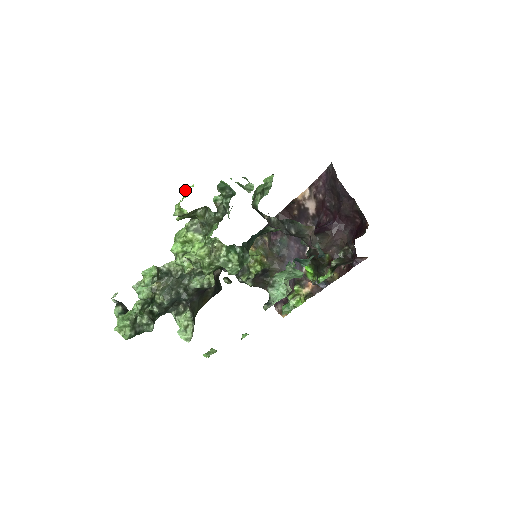
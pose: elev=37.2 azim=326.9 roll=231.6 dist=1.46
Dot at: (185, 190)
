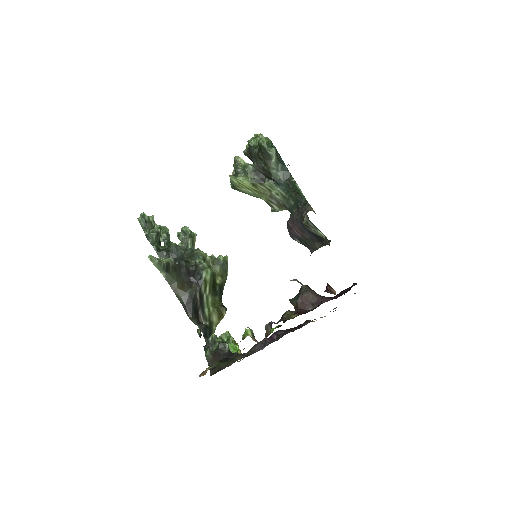
Dot at: occluded
